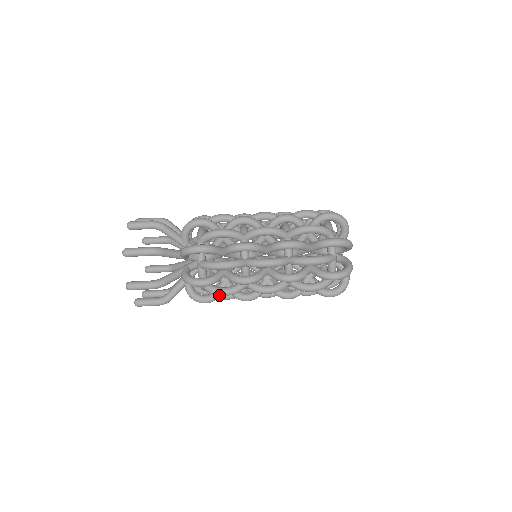
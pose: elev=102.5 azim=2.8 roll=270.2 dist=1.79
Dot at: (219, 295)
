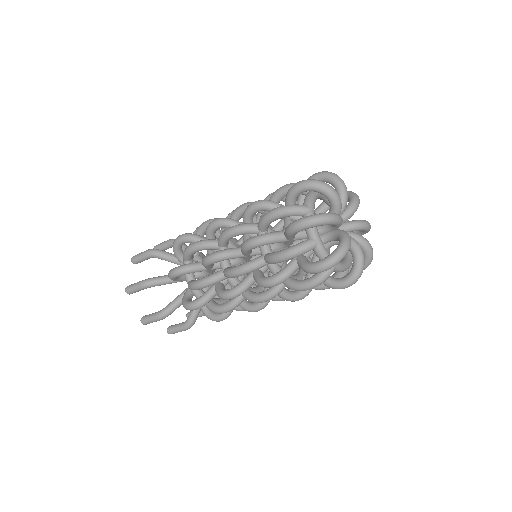
Dot at: (220, 313)
